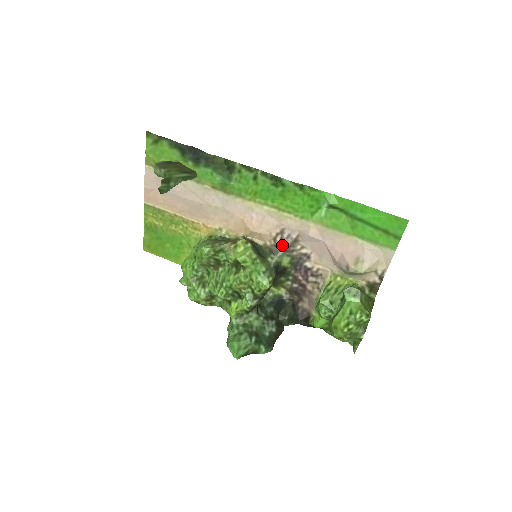
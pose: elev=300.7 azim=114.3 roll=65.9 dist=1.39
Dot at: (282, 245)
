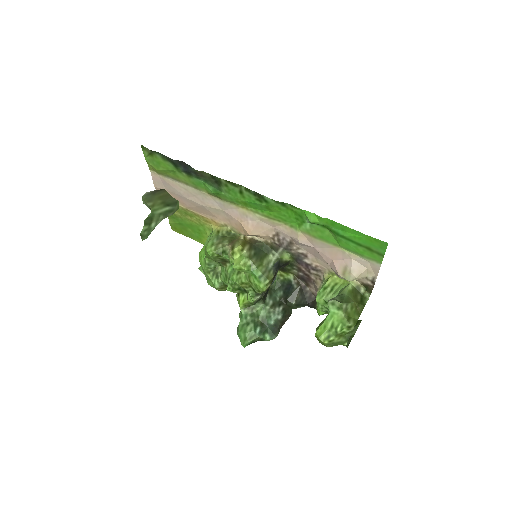
Dot at: (281, 244)
